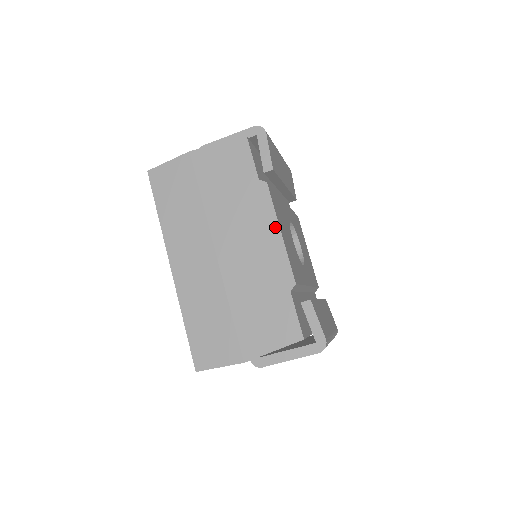
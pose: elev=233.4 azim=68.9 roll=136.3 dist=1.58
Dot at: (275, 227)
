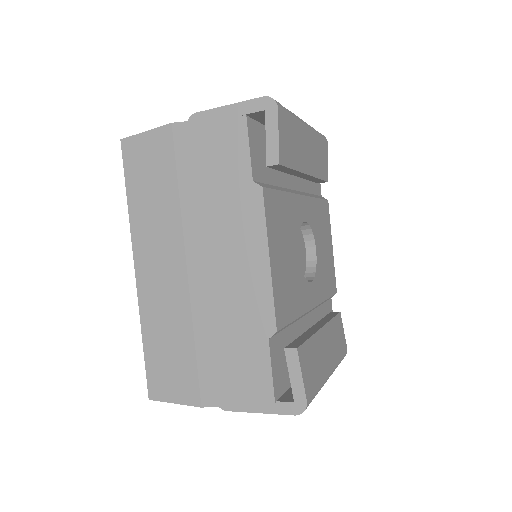
Dot at: (263, 251)
